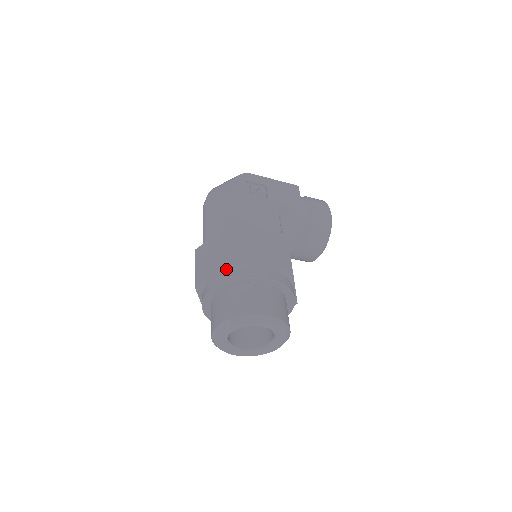
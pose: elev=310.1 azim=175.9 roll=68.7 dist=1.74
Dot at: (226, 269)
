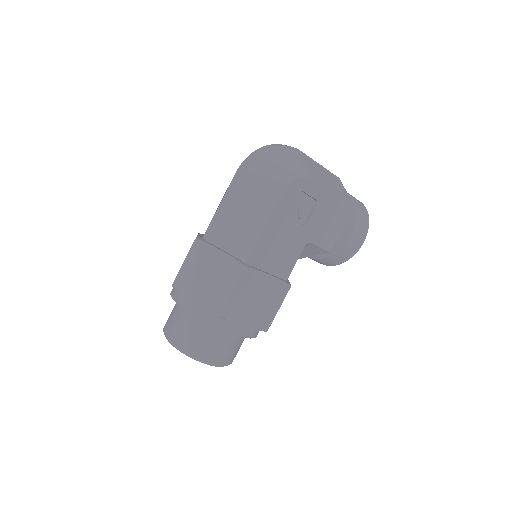
Dot at: (206, 310)
